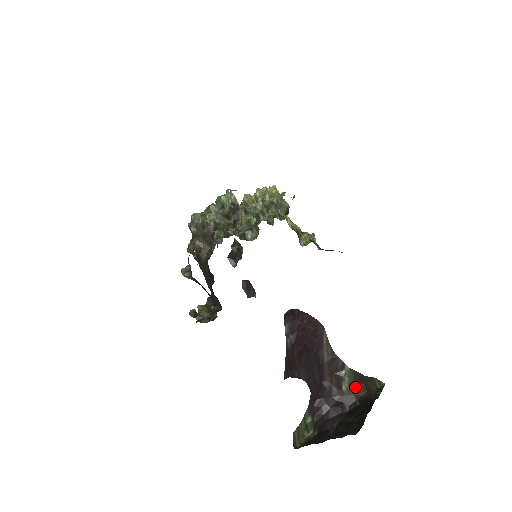
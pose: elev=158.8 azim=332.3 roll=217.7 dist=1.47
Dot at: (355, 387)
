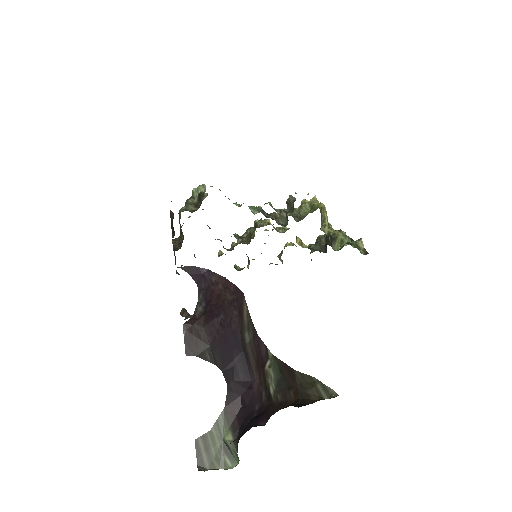
Dot at: (284, 390)
